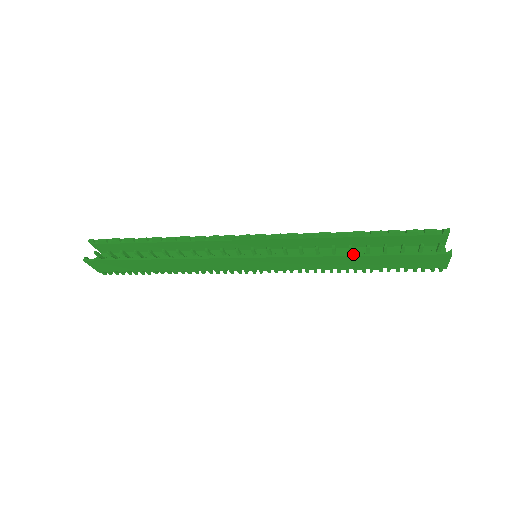
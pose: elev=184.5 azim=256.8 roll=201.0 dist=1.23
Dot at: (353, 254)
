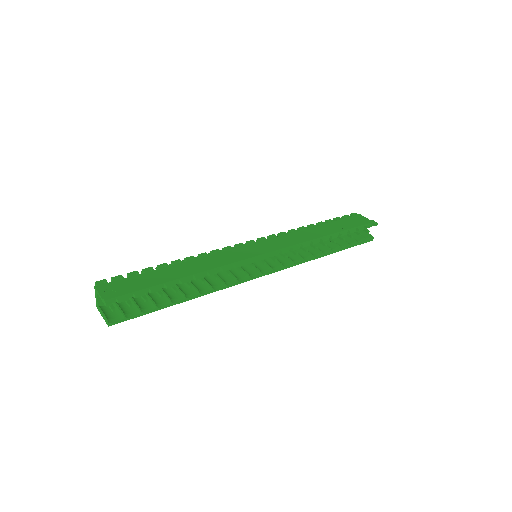
Dot at: (329, 254)
